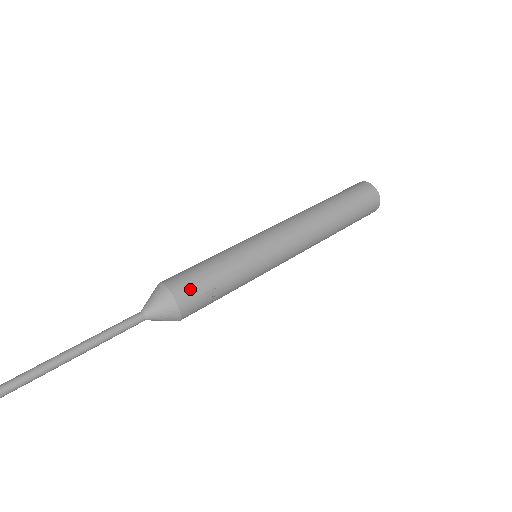
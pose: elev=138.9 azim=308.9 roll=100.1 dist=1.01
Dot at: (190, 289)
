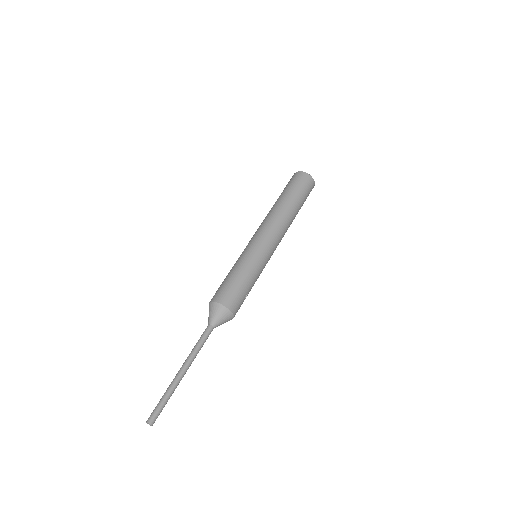
Dot at: (238, 303)
